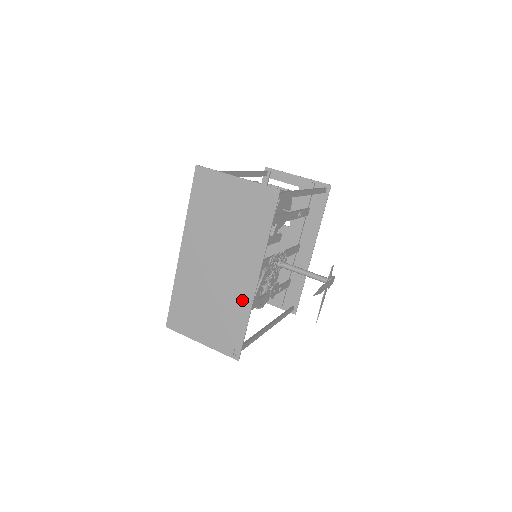
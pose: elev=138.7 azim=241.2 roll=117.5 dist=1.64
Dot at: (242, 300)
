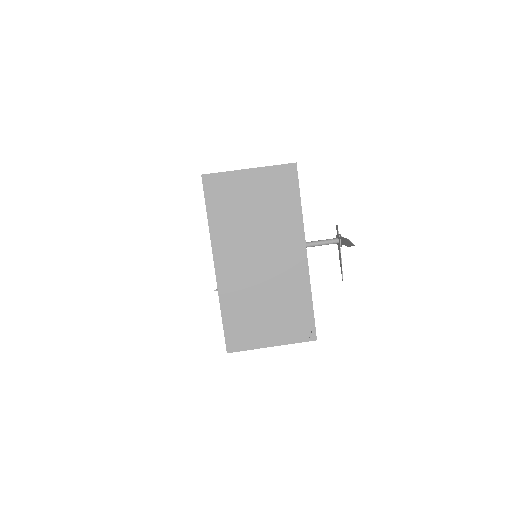
Dot at: (298, 280)
